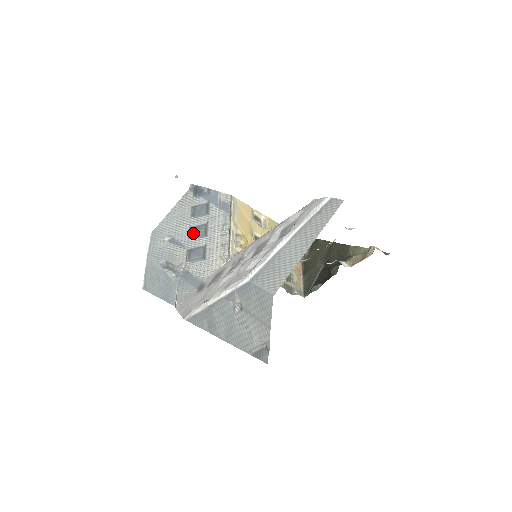
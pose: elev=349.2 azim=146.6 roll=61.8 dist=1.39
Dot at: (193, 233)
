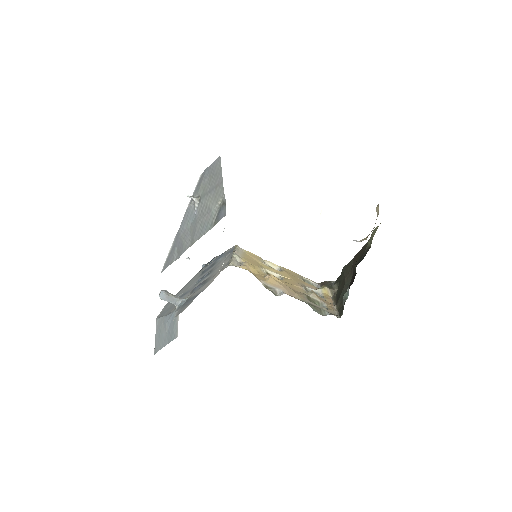
Dot at: (199, 280)
